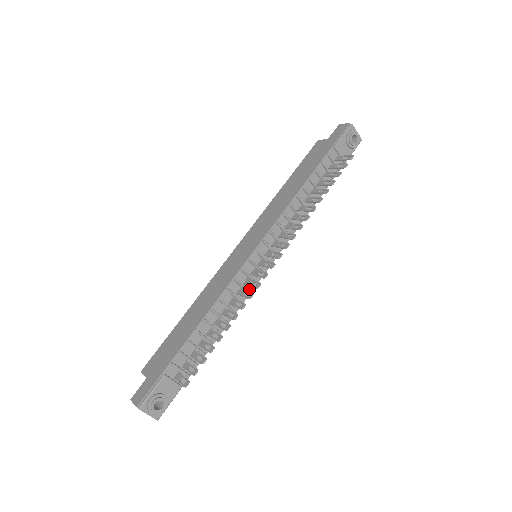
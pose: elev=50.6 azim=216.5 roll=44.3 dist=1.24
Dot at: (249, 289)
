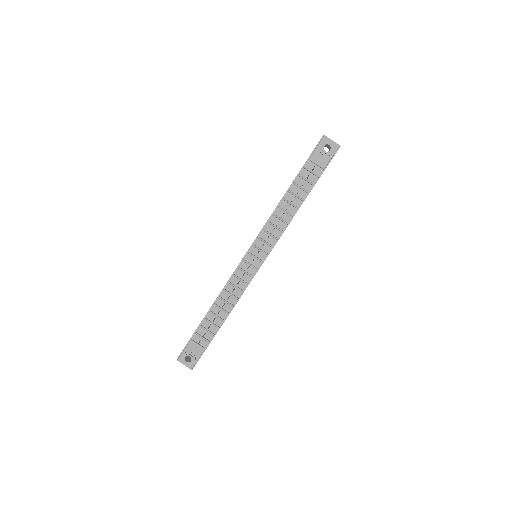
Dot at: (247, 281)
